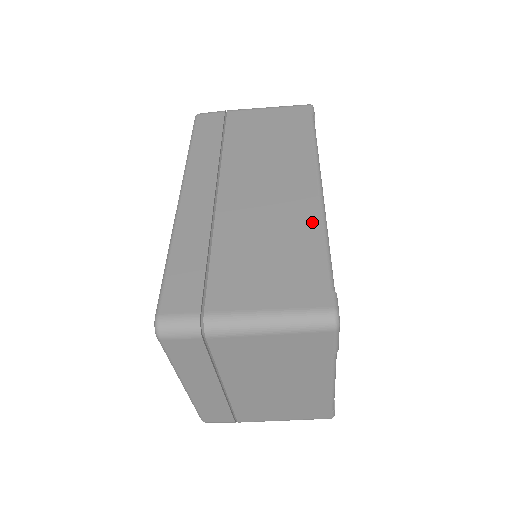
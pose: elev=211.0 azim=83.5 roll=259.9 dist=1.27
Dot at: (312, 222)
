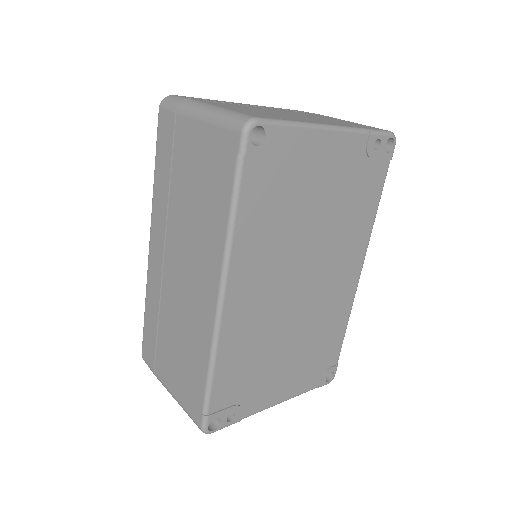
Dot at: (205, 343)
